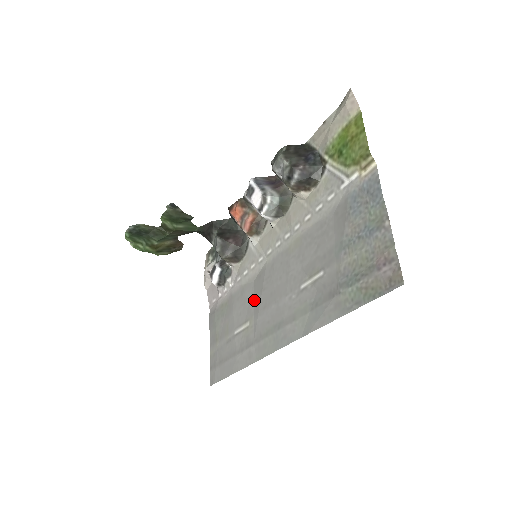
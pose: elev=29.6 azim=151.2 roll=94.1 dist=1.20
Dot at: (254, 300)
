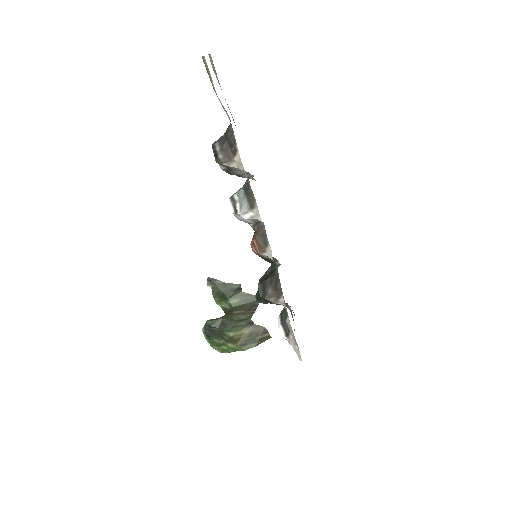
Dot at: occluded
